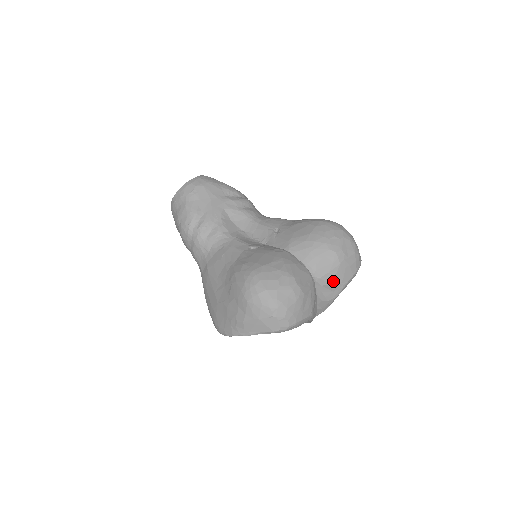
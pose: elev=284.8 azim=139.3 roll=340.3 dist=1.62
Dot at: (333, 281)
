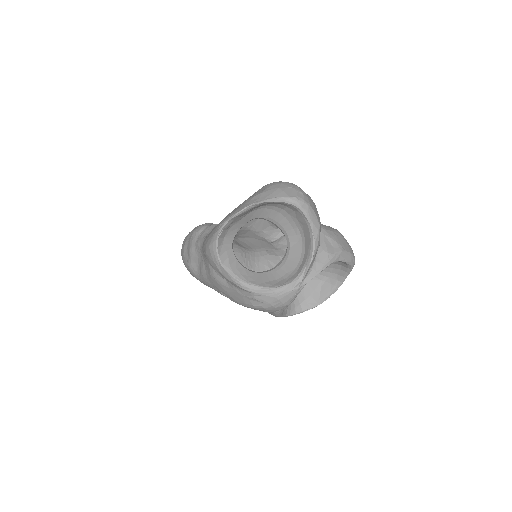
Dot at: (334, 238)
